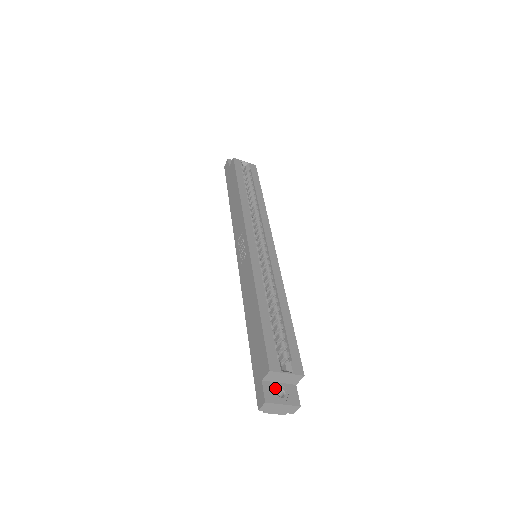
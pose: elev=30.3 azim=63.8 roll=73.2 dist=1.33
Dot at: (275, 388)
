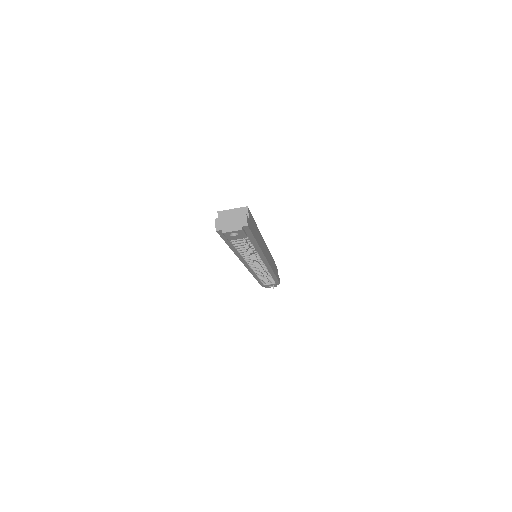
Dot at: occluded
